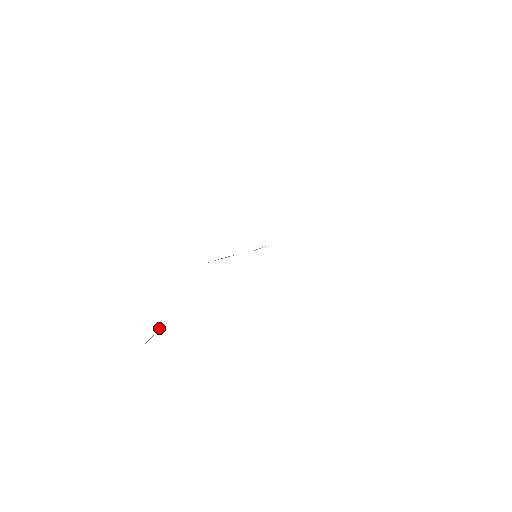
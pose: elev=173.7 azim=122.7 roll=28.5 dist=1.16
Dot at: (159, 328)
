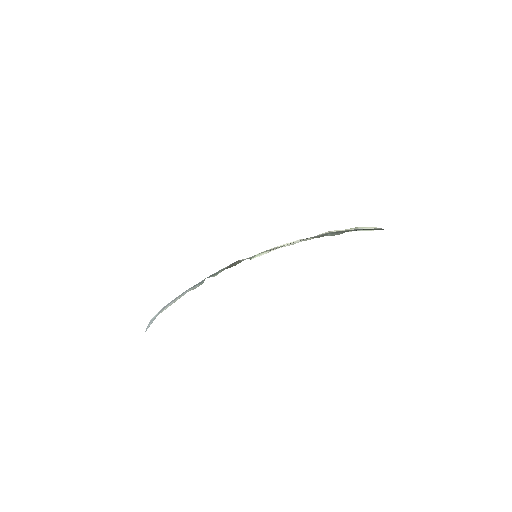
Dot at: occluded
